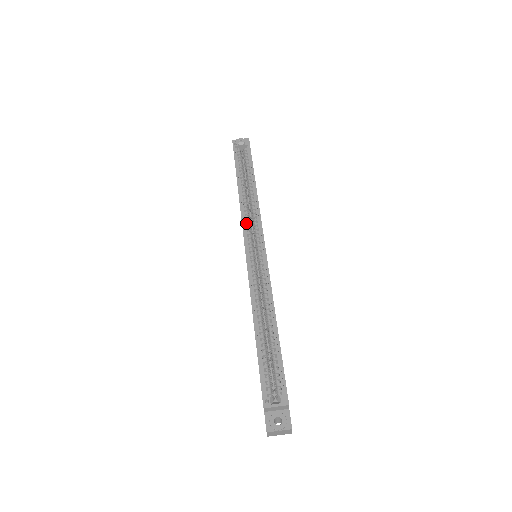
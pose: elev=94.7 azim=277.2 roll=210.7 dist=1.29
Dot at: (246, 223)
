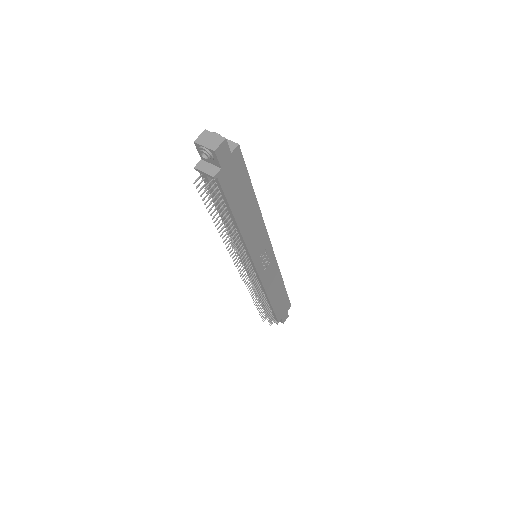
Dot at: occluded
